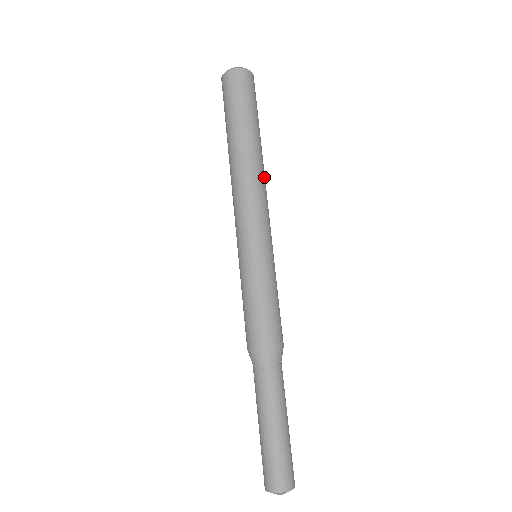
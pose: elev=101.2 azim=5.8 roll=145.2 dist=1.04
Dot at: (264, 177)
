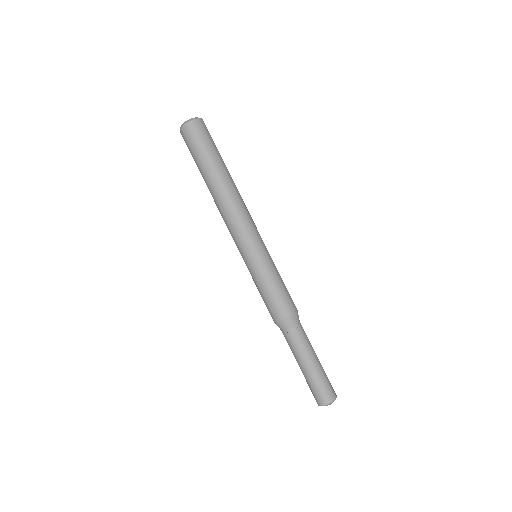
Dot at: occluded
